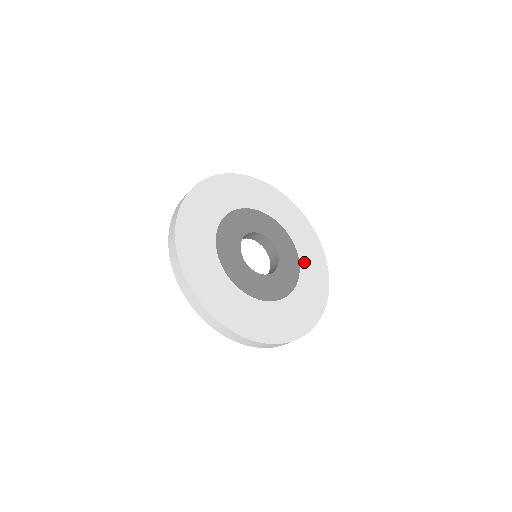
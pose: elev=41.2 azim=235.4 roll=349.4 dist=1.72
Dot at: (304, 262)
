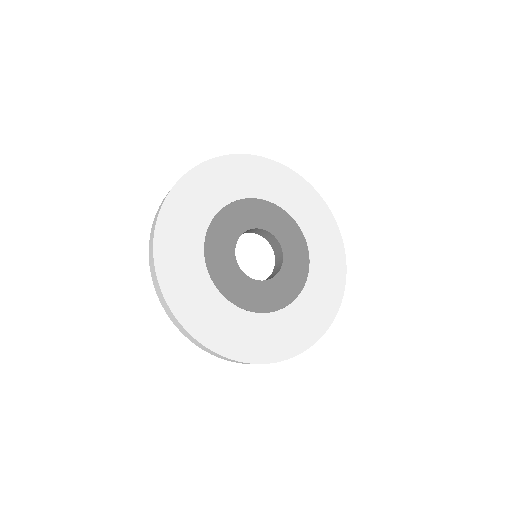
Dot at: (315, 274)
